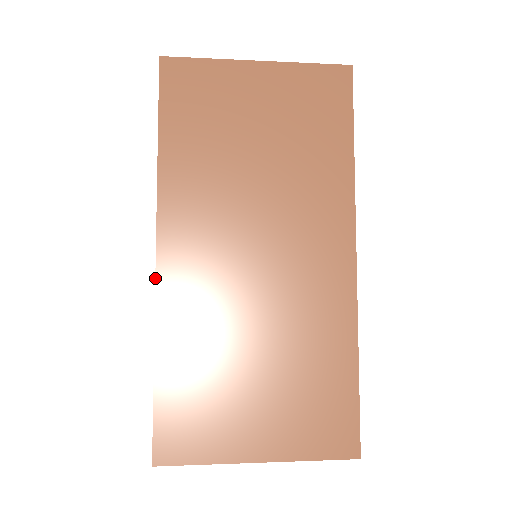
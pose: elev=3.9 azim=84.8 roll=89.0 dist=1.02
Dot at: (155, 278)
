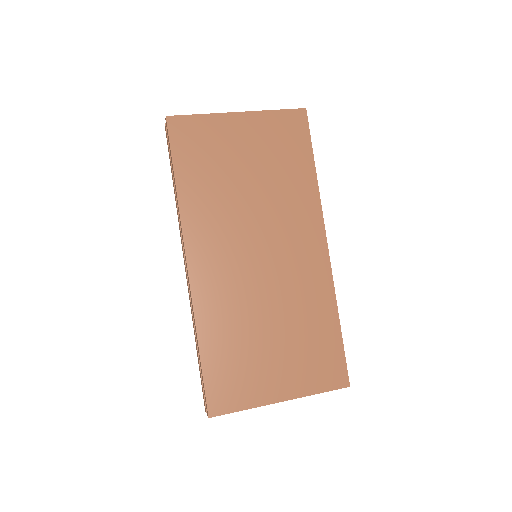
Dot at: (189, 283)
